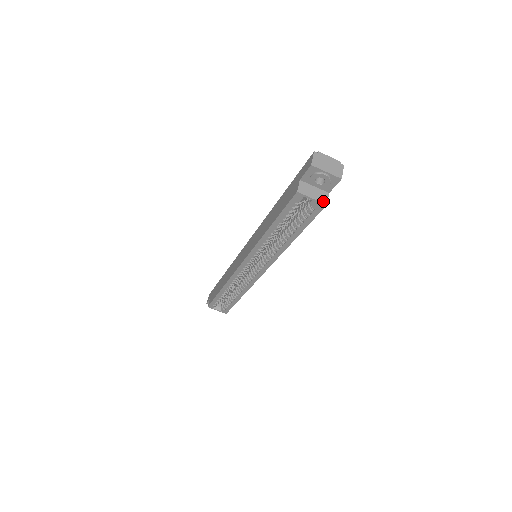
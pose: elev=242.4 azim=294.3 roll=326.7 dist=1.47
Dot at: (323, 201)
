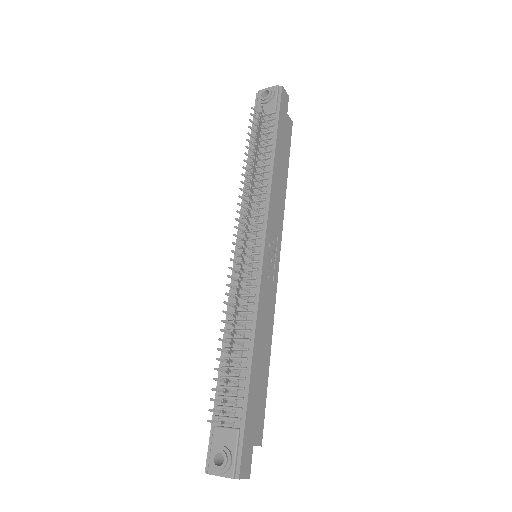
Dot at: occluded
